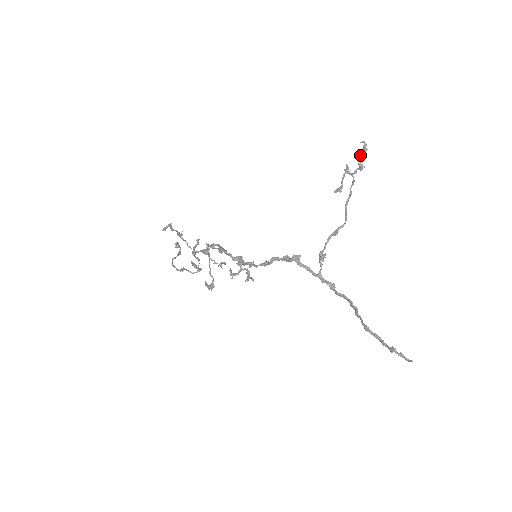
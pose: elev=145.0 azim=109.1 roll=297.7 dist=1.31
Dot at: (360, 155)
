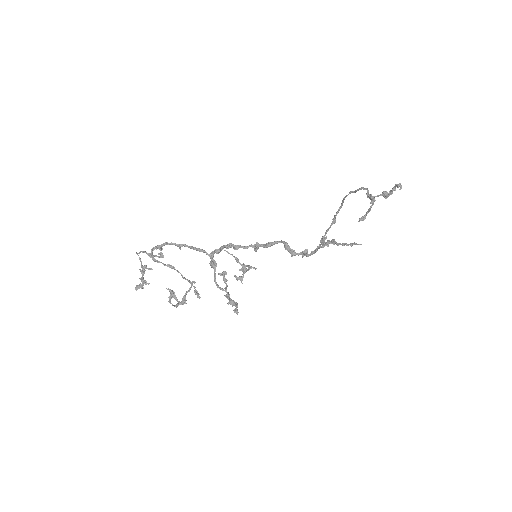
Dot at: occluded
